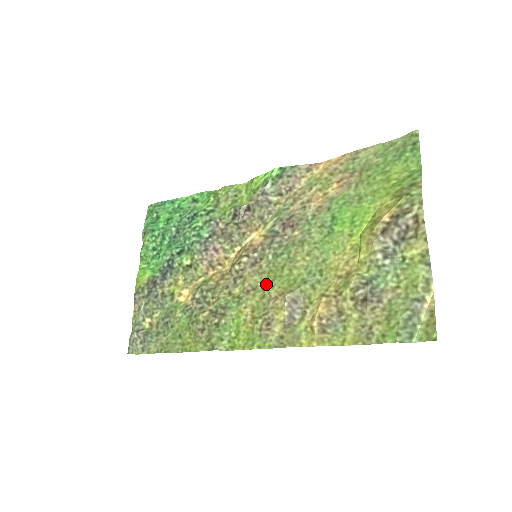
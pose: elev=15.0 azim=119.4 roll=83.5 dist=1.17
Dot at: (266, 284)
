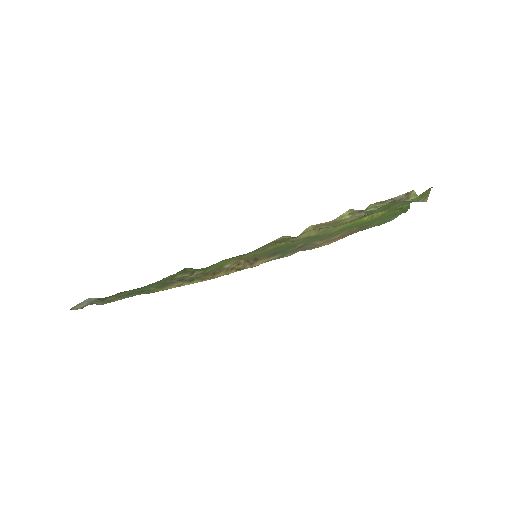
Dot at: (261, 253)
